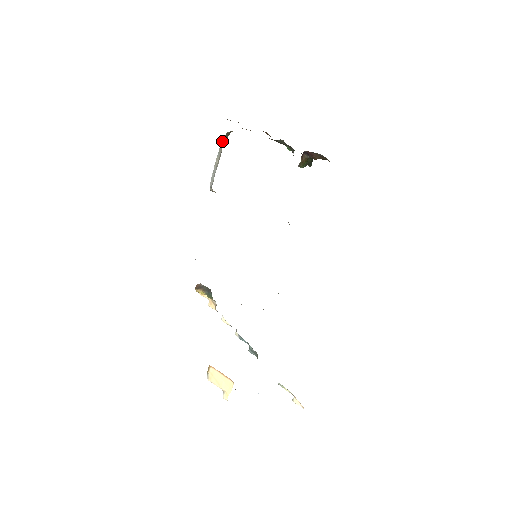
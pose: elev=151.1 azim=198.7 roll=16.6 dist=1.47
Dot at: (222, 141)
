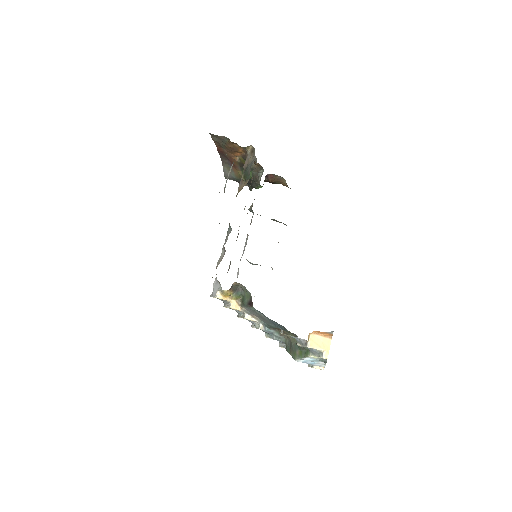
Dot at: occluded
